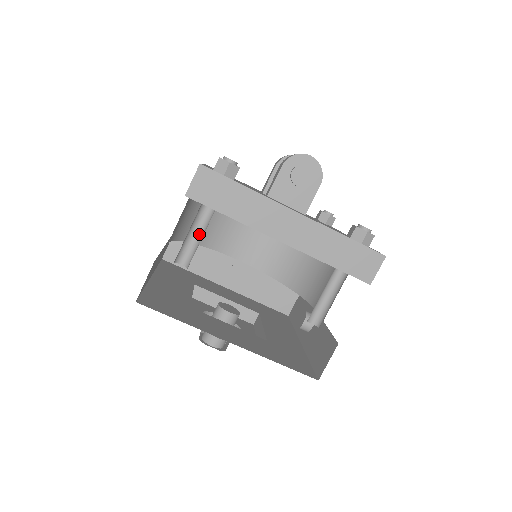
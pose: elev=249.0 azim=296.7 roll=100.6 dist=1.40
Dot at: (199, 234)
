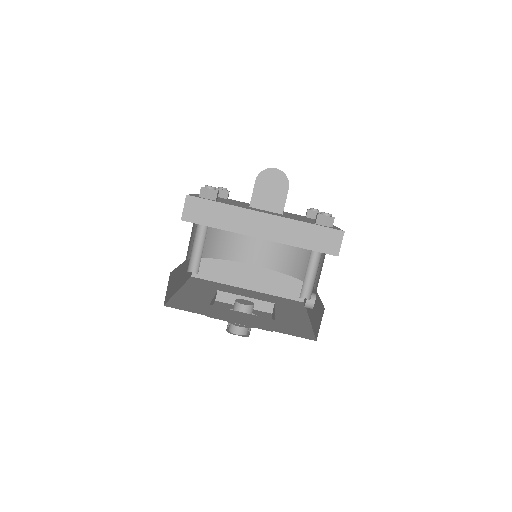
Dot at: (201, 247)
